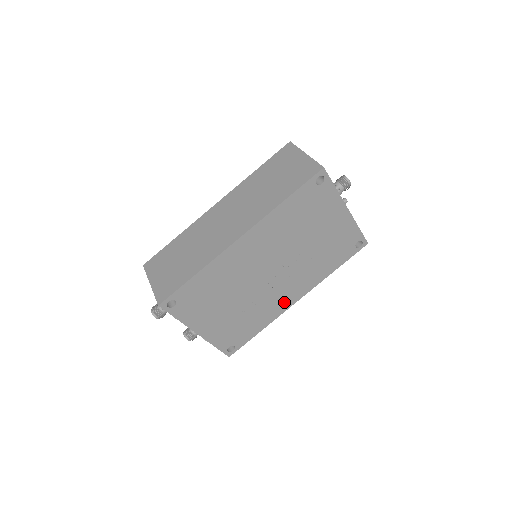
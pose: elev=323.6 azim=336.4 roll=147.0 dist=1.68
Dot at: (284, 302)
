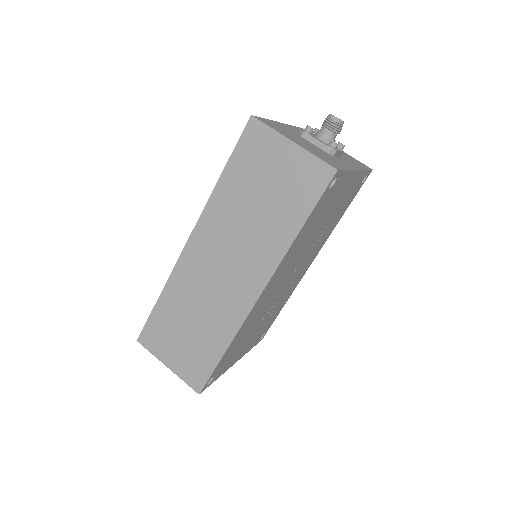
Dot at: (301, 275)
